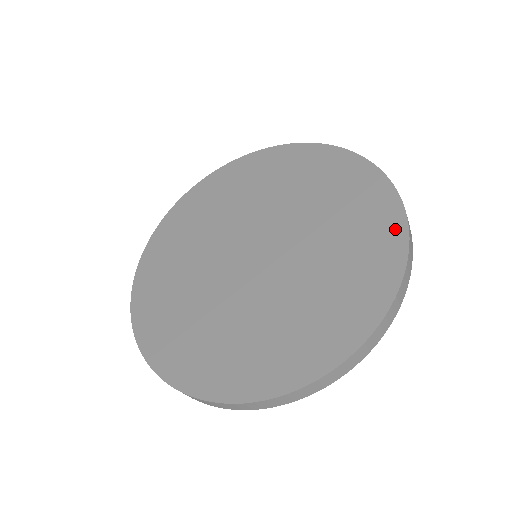
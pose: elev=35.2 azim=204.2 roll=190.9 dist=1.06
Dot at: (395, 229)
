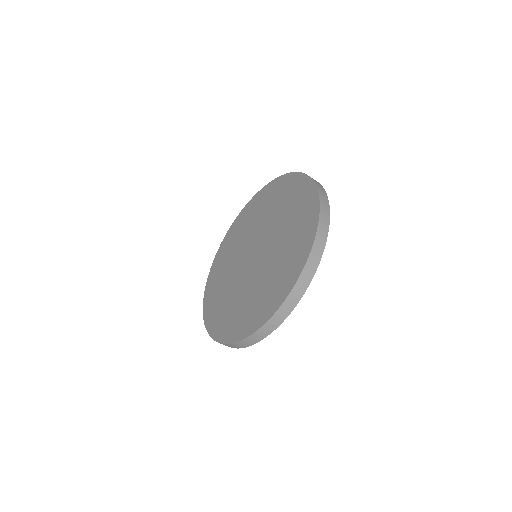
Dot at: (298, 268)
